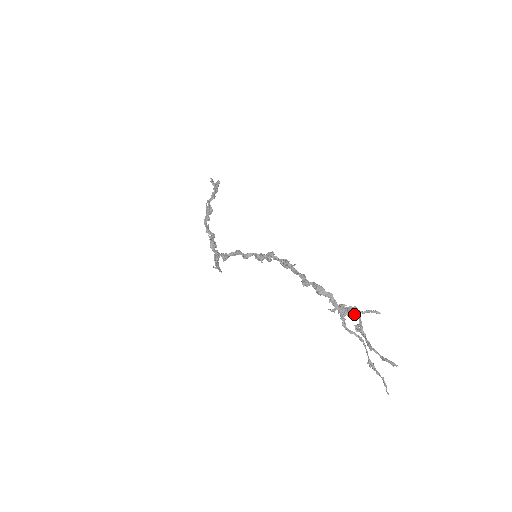
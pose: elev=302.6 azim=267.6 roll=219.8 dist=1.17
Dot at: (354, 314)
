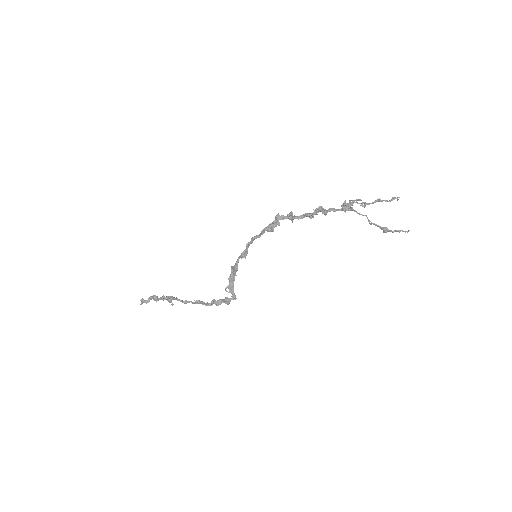
Dot at: (354, 202)
